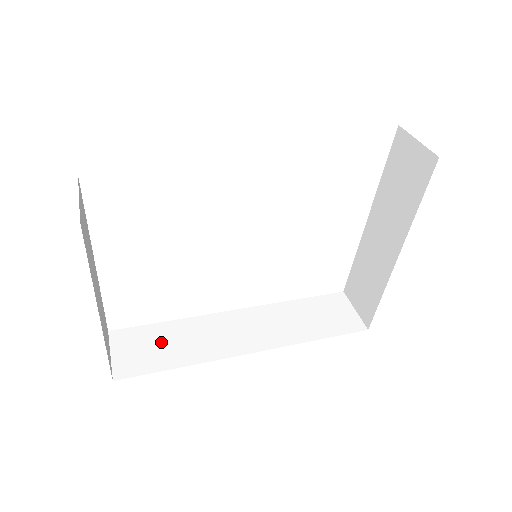
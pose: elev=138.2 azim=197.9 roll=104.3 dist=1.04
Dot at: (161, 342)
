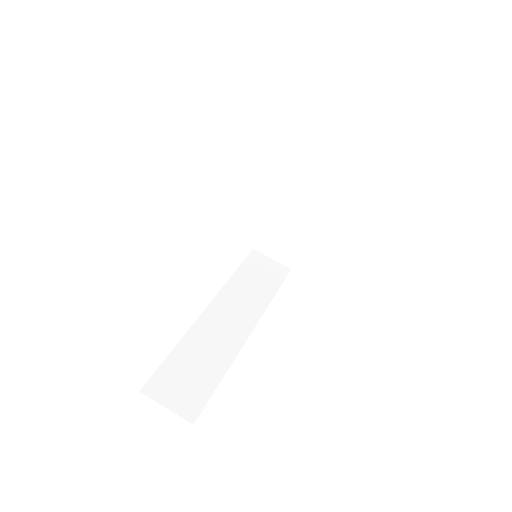
Dot at: (189, 369)
